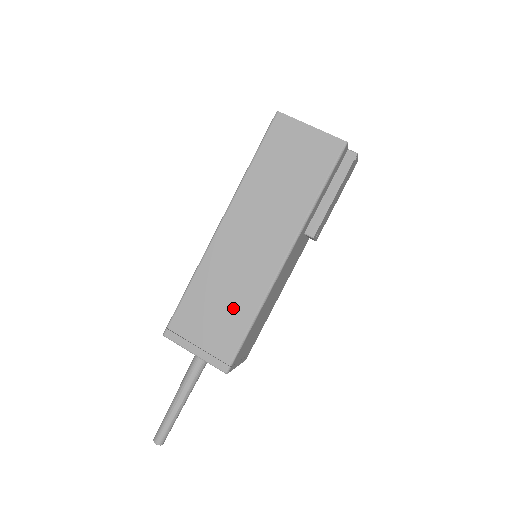
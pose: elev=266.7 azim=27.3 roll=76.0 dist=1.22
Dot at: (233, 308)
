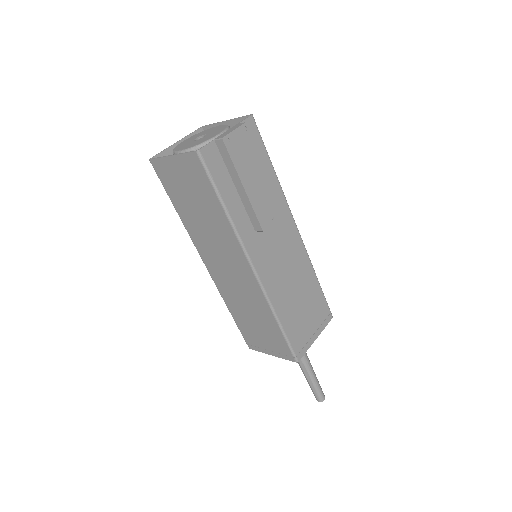
Dot at: (261, 319)
